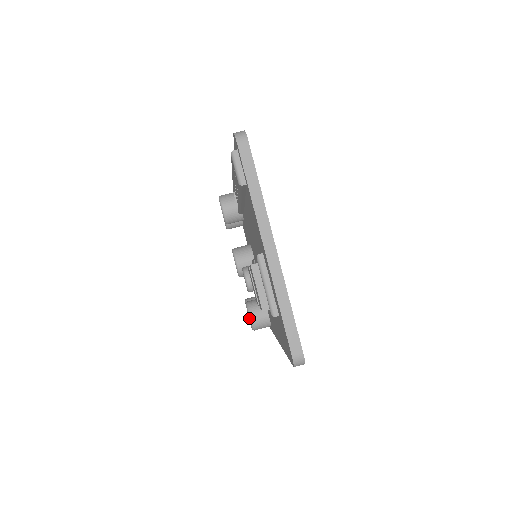
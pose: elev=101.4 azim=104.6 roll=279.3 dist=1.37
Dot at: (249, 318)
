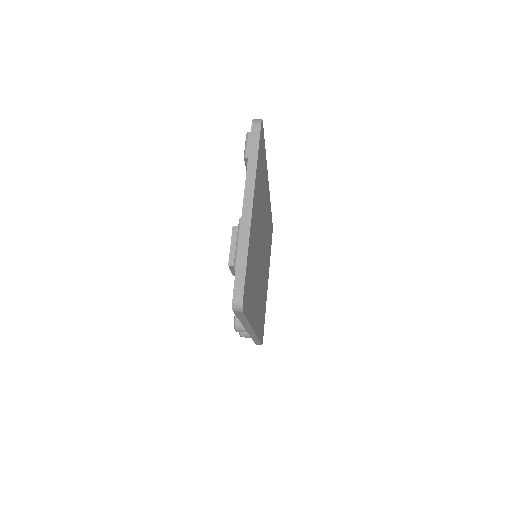
Dot at: occluded
